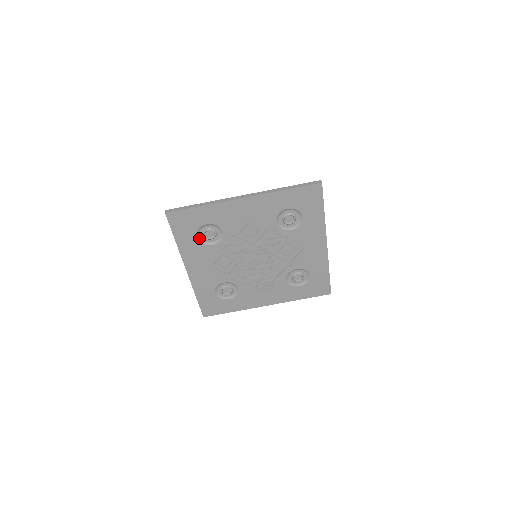
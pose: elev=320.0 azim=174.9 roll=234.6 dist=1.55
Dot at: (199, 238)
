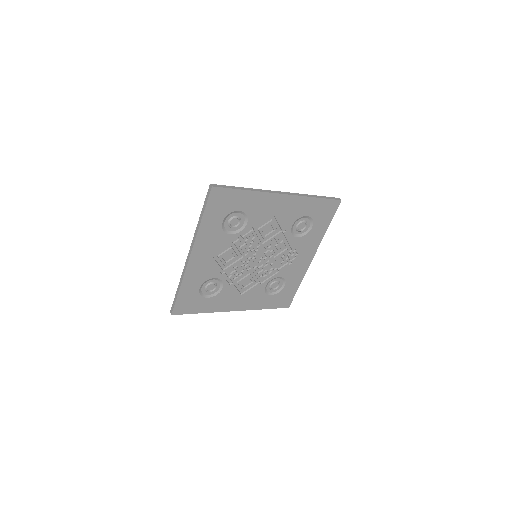
Dot at: (210, 296)
